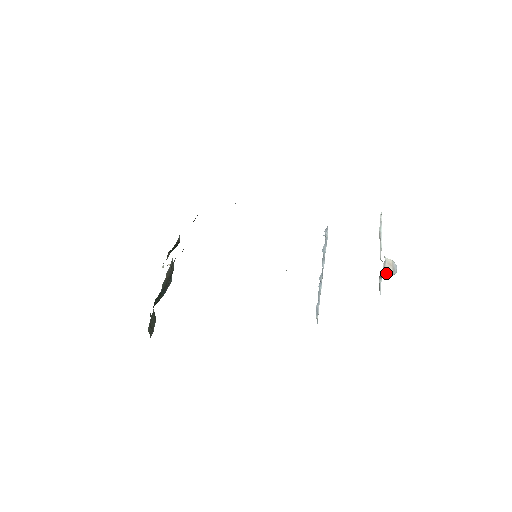
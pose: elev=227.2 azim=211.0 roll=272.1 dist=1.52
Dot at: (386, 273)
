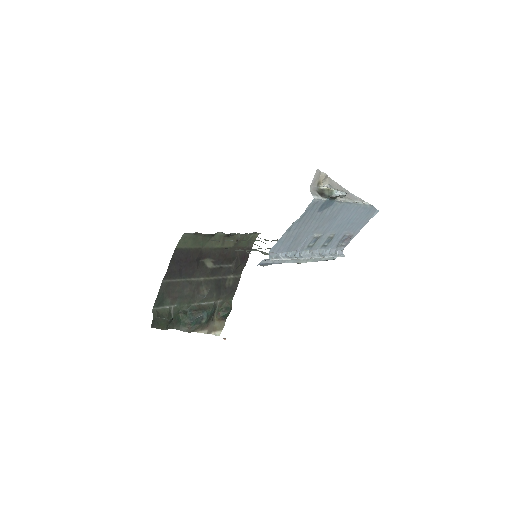
Dot at: (330, 193)
